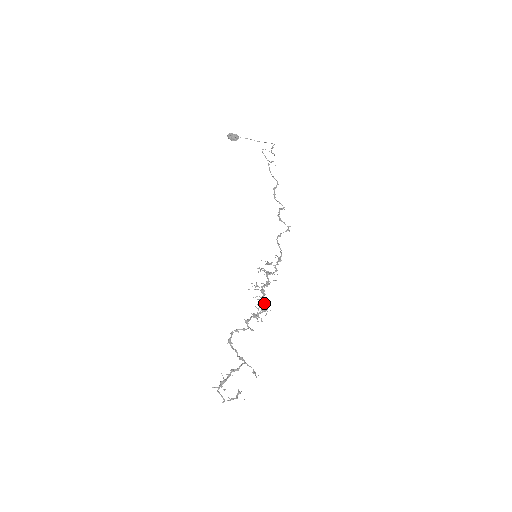
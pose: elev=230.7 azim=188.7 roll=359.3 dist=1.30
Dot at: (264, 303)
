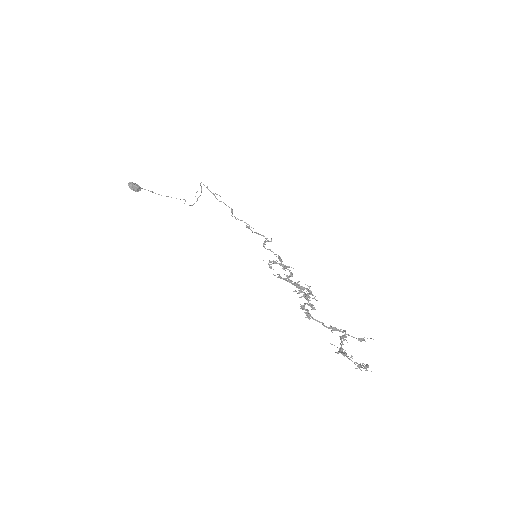
Dot at: (304, 287)
